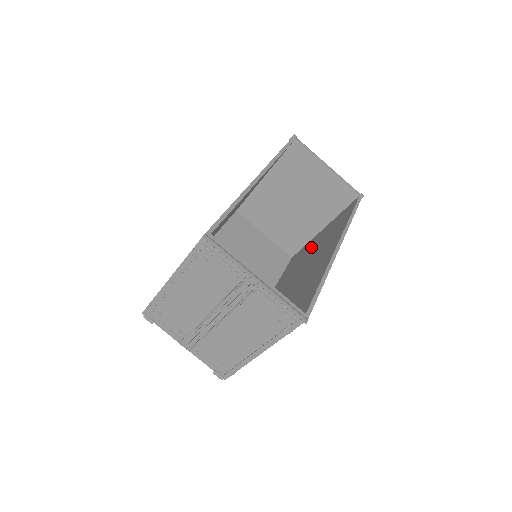
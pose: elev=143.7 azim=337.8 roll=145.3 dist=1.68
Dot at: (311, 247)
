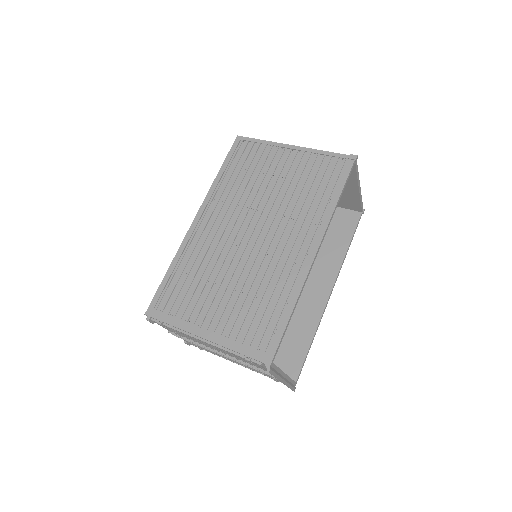
Dot at: occluded
